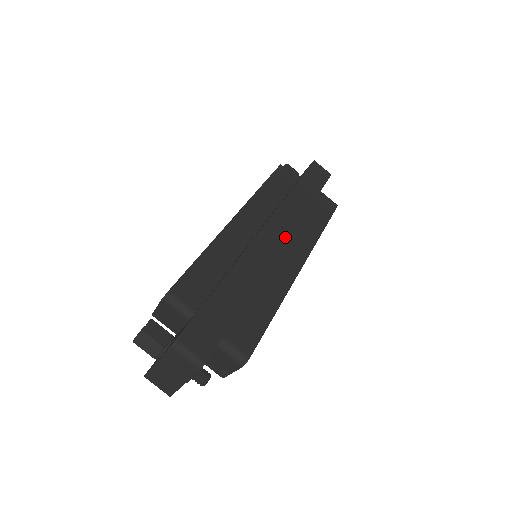
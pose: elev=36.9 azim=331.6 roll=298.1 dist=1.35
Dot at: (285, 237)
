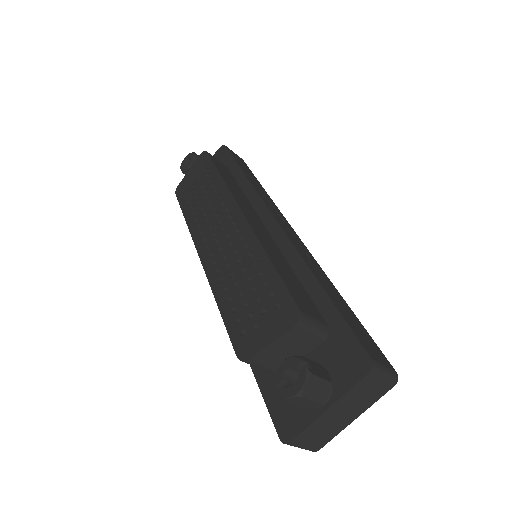
Dot at: (288, 224)
